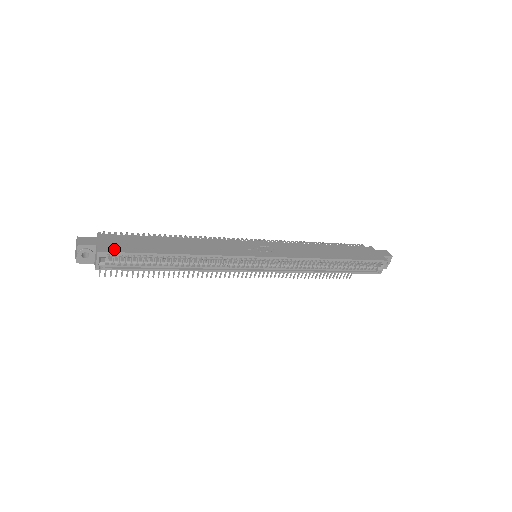
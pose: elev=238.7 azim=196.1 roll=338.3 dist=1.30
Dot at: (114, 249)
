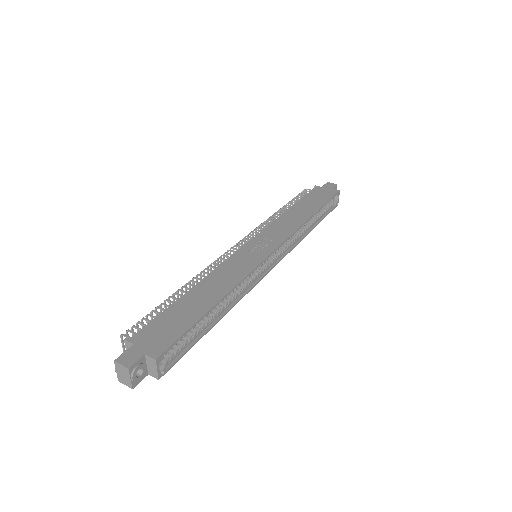
Dot at: (164, 344)
